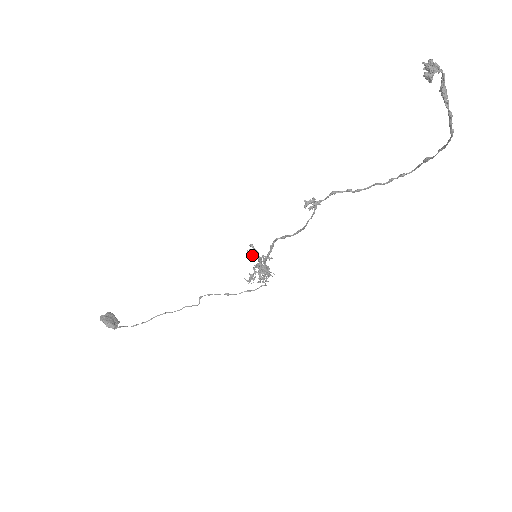
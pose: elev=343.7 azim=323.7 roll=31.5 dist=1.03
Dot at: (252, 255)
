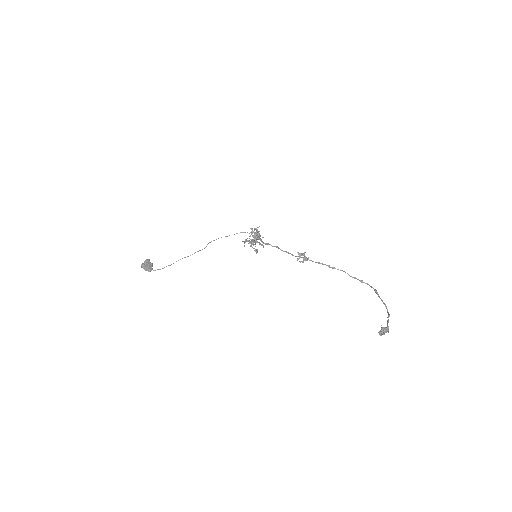
Dot at: (252, 244)
